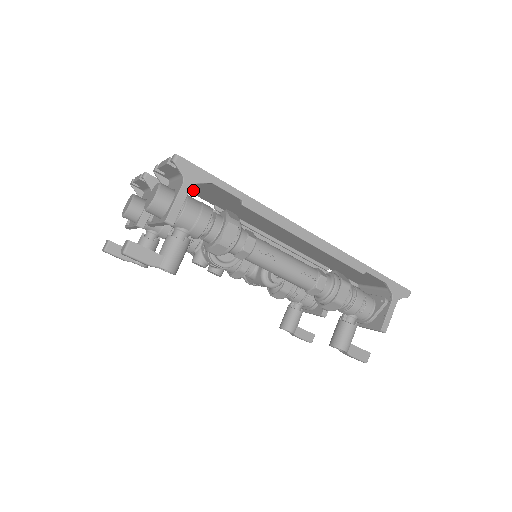
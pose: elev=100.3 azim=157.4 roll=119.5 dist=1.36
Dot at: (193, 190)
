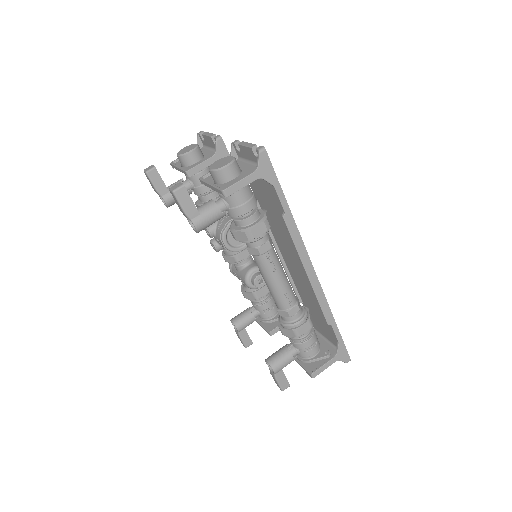
Dot at: occluded
